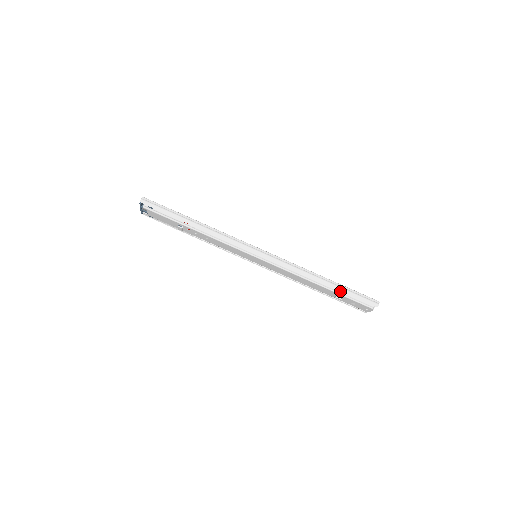
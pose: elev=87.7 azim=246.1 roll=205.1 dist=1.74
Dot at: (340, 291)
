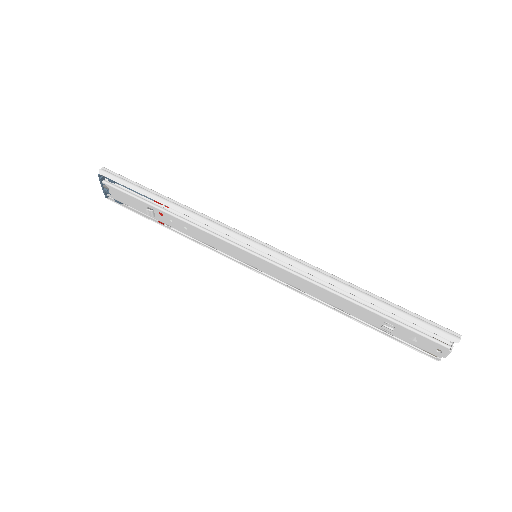
Dot at: (389, 313)
